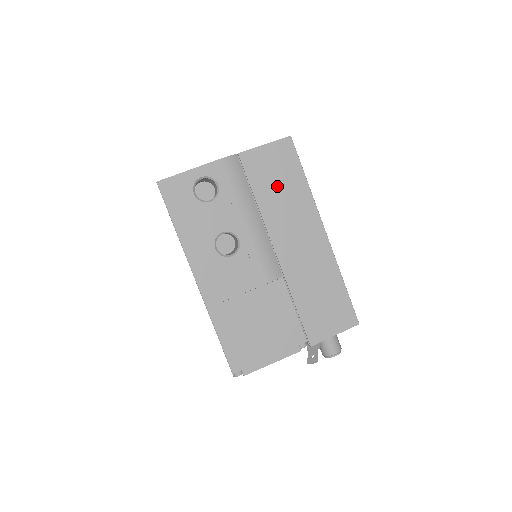
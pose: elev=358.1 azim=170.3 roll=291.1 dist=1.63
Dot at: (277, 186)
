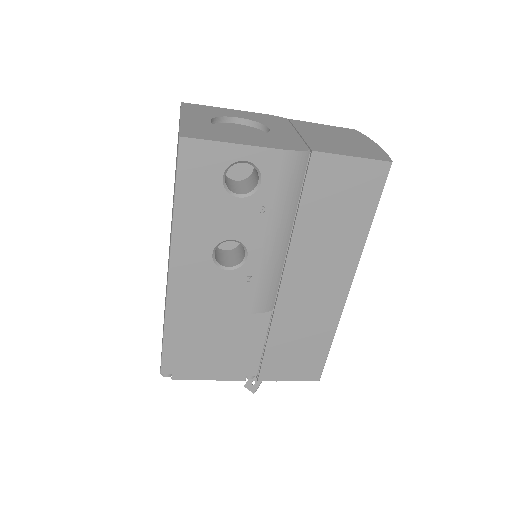
Dot at: (332, 215)
